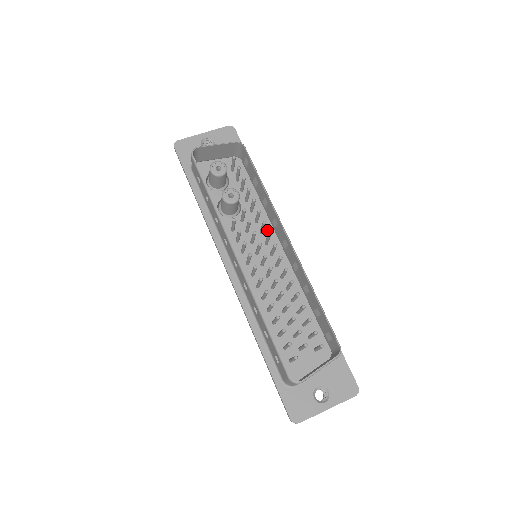
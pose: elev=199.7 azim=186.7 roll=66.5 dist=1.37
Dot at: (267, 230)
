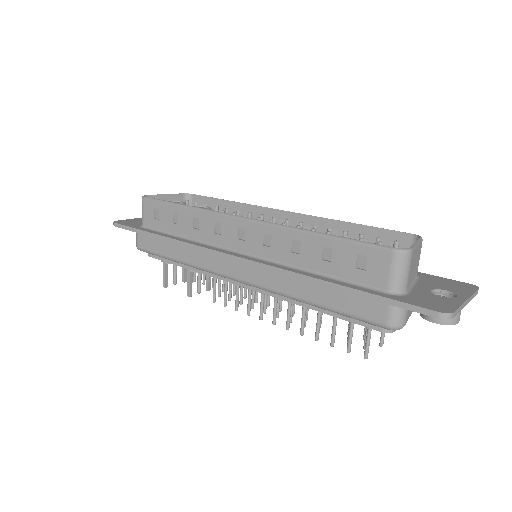
Dot at: occluded
